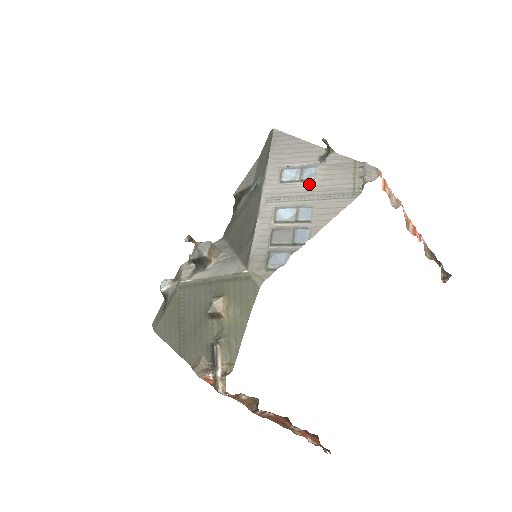
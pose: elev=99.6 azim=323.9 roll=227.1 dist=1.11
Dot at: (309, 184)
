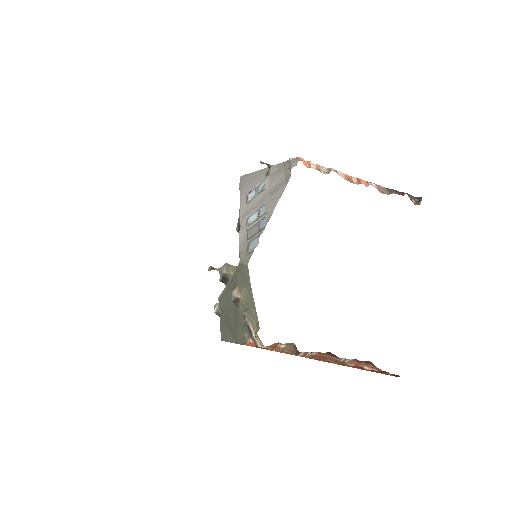
Dot at: (263, 193)
